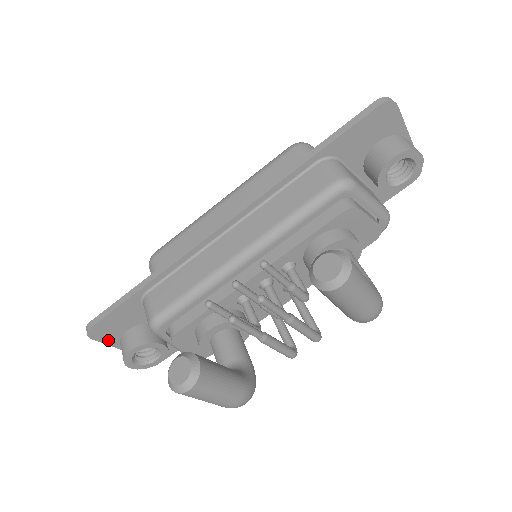
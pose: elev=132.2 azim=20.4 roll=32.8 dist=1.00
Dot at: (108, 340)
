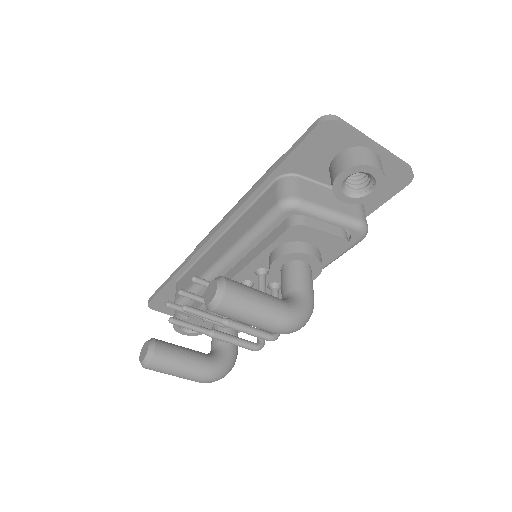
Dot at: (167, 311)
